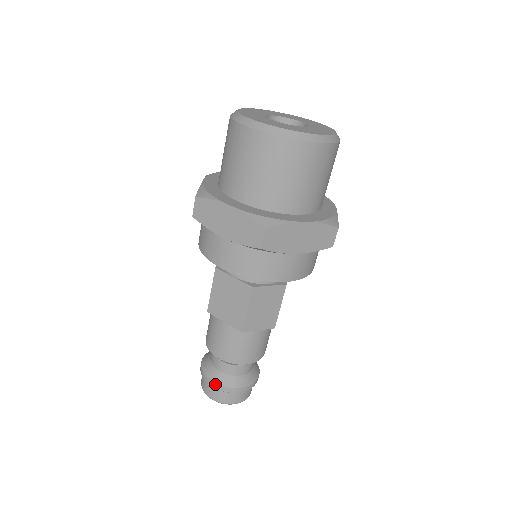
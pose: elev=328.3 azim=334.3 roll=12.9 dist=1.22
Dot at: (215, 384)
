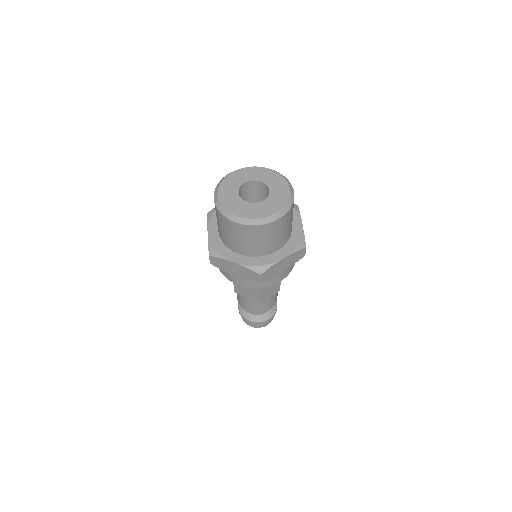
Dot at: (251, 322)
